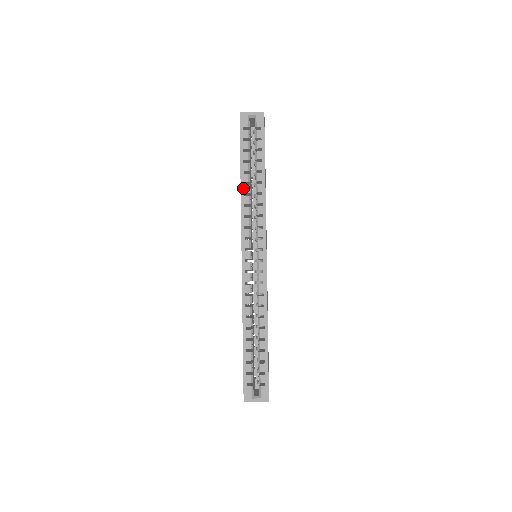
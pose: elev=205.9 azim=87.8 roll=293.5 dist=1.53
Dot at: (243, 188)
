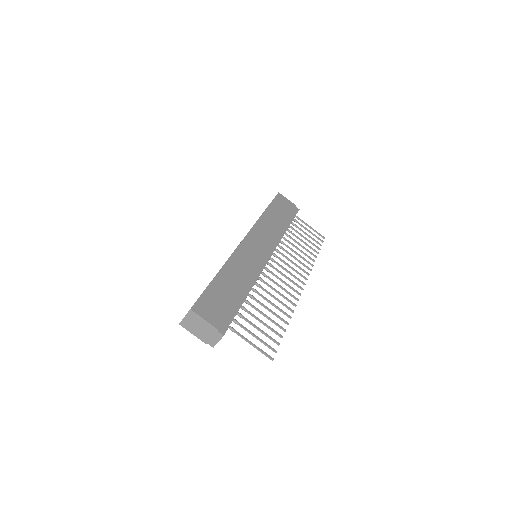
Dot at: occluded
